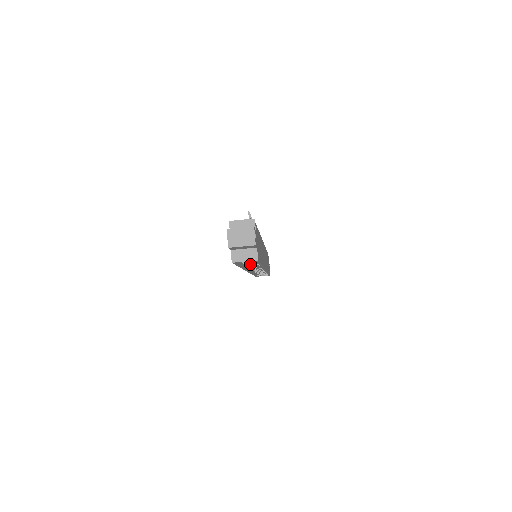
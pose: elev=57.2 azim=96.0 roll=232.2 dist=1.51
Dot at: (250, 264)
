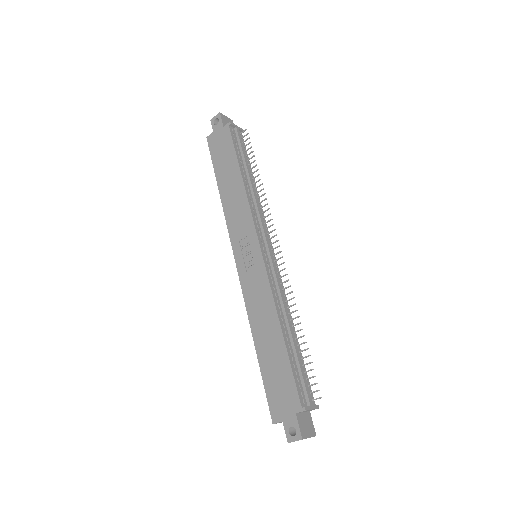
Dot at: occluded
